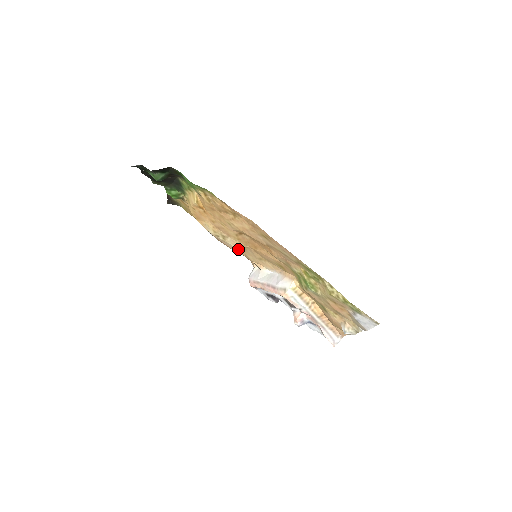
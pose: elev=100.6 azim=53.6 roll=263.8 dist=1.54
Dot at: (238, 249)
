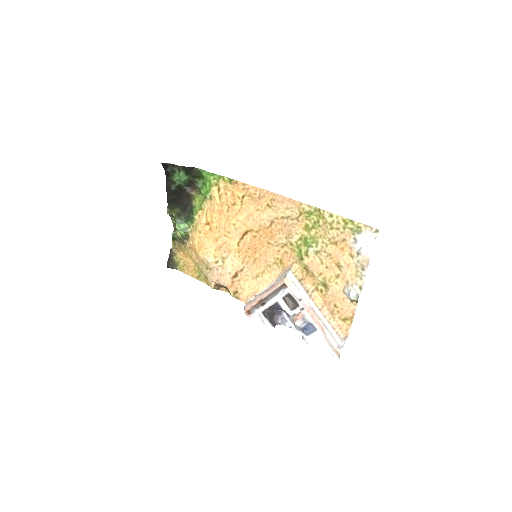
Dot at: (235, 276)
